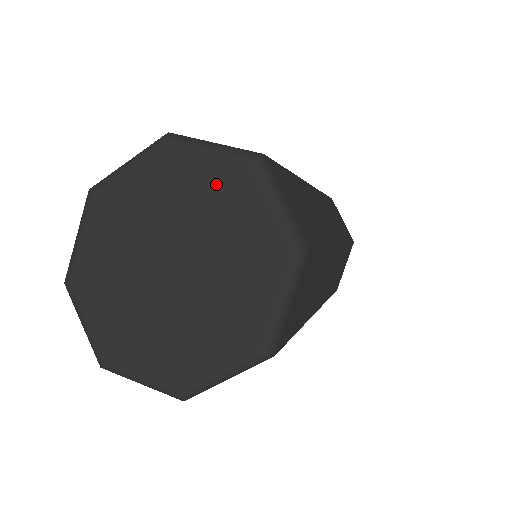
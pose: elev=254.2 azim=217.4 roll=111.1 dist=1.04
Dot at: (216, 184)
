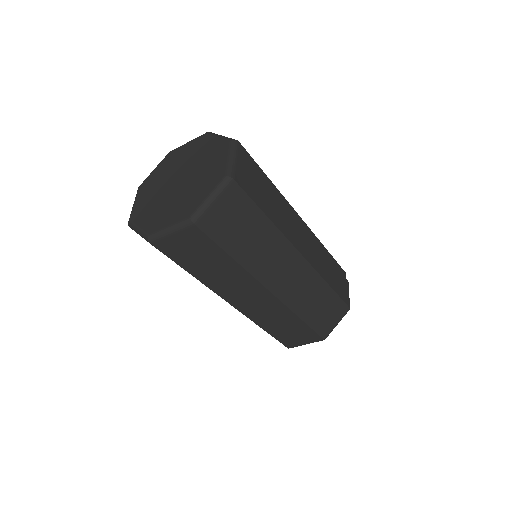
Dot at: (213, 149)
